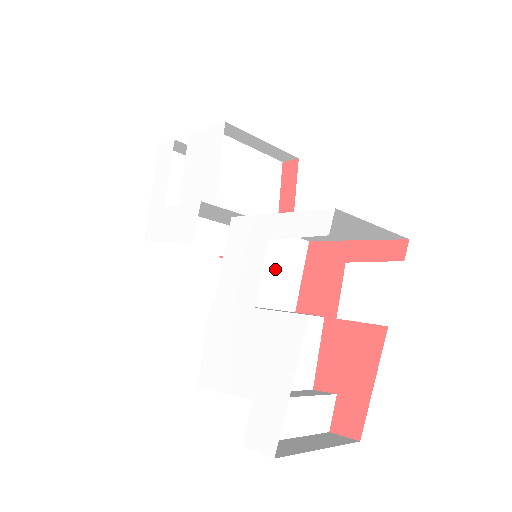
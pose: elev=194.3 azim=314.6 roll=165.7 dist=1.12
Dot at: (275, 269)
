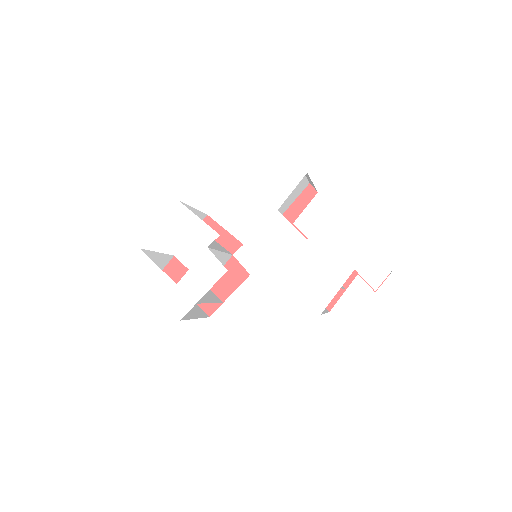
Dot at: occluded
